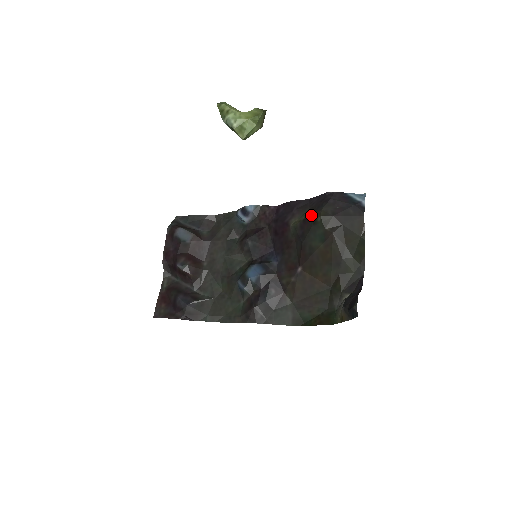
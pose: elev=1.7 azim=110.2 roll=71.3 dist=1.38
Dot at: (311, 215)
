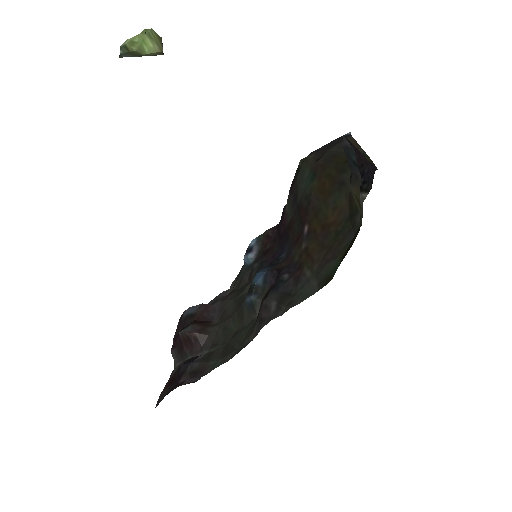
Dot at: occluded
